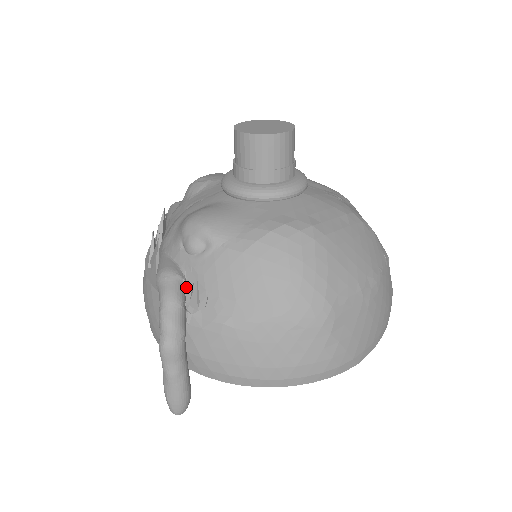
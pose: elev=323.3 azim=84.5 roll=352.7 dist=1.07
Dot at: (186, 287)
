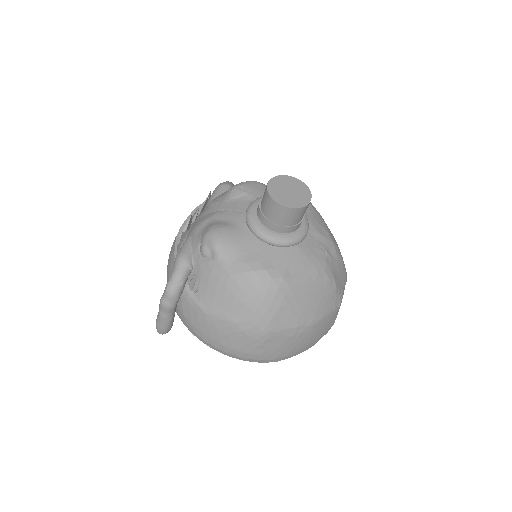
Dot at: (191, 272)
